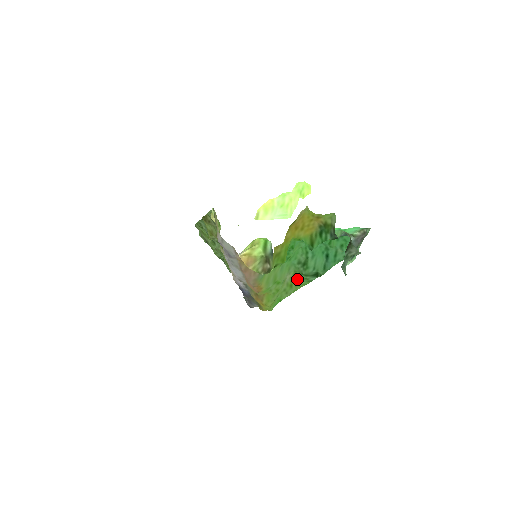
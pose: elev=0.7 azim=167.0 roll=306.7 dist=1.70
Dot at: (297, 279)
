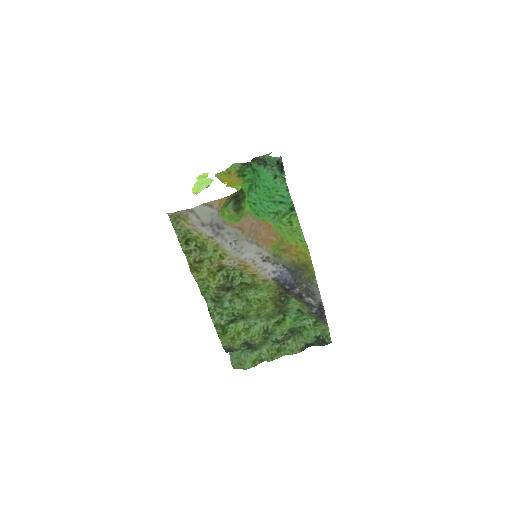
Dot at: (289, 224)
